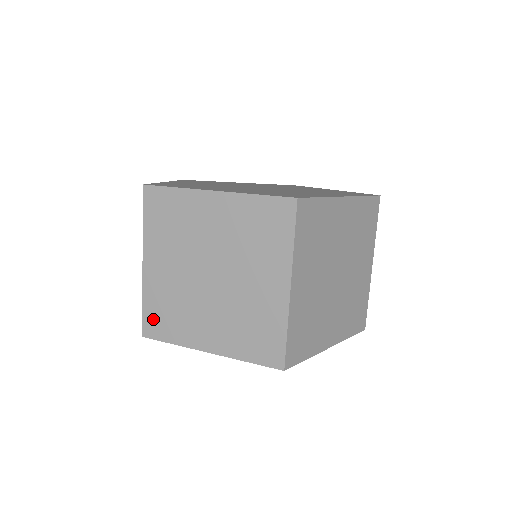
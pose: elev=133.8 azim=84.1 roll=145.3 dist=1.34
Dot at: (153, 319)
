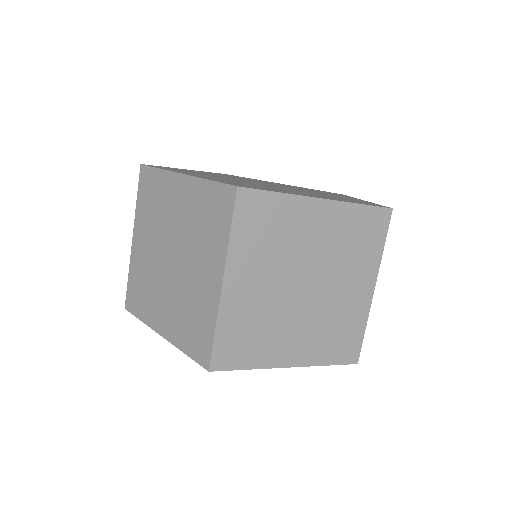
Dot at: (132, 293)
